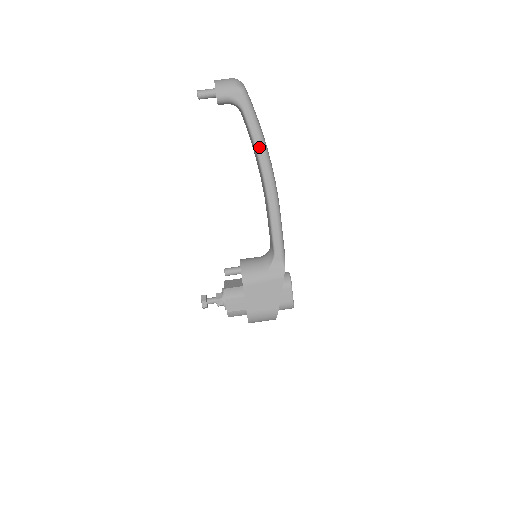
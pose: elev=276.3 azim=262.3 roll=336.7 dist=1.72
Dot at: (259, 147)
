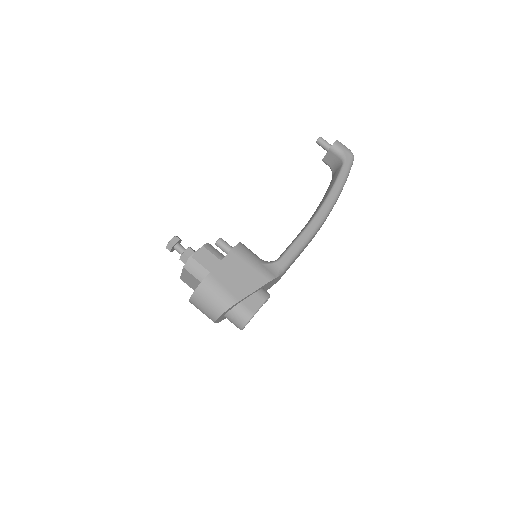
Dot at: (336, 188)
